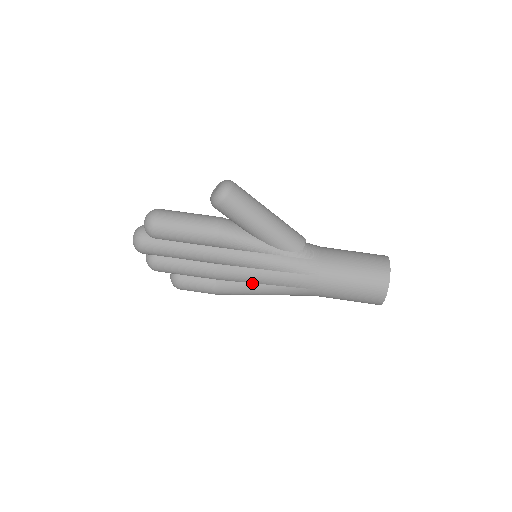
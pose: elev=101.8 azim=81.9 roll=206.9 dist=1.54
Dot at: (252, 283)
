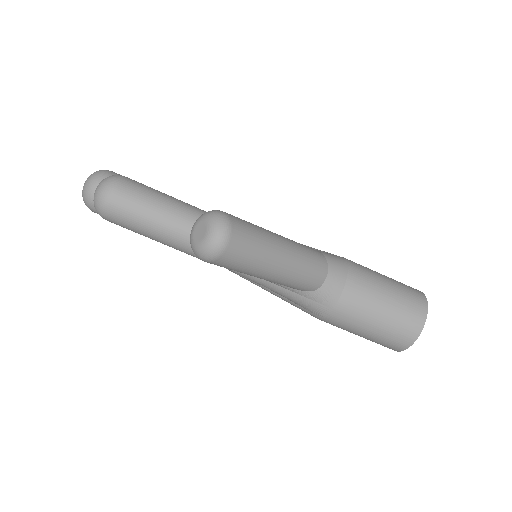
Dot at: occluded
